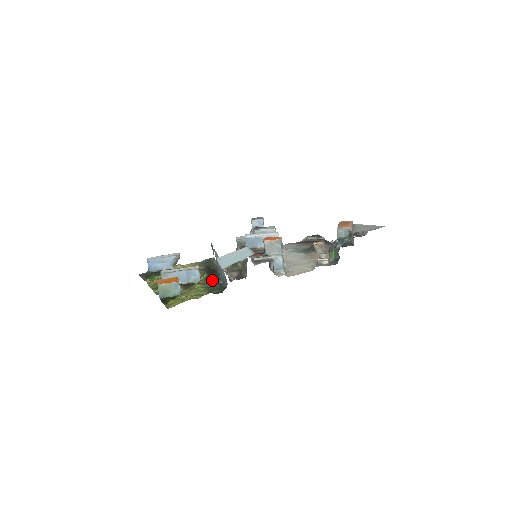
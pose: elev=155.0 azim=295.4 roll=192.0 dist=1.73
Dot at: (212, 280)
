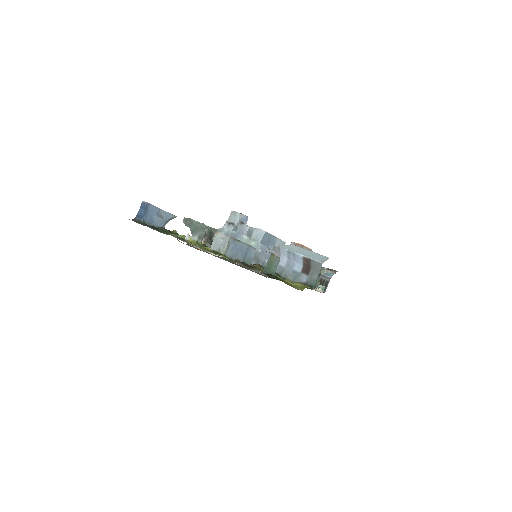
Dot at: occluded
